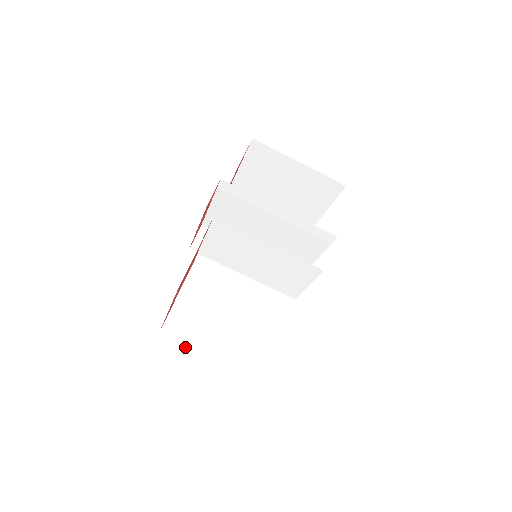
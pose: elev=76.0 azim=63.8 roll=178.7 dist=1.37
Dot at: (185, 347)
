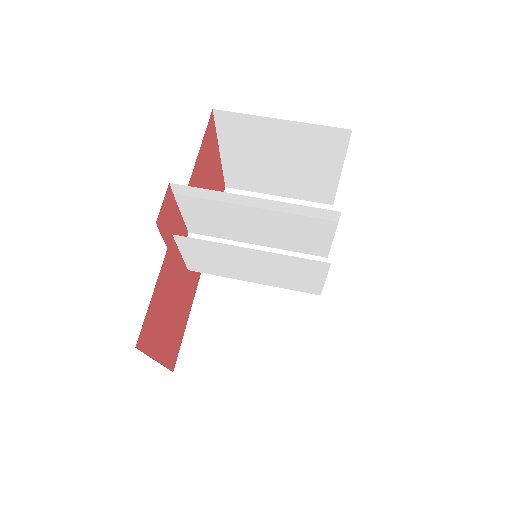
Dot at: (206, 379)
